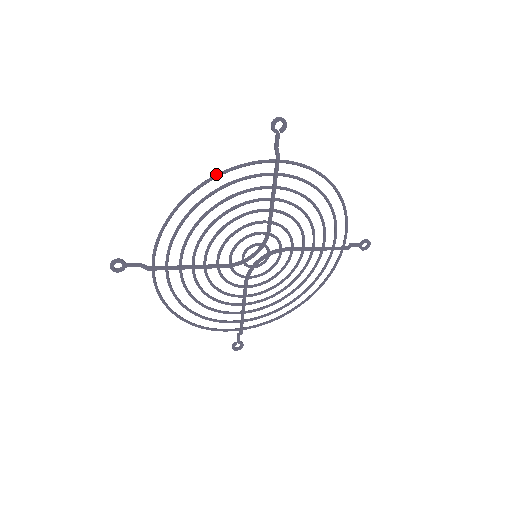
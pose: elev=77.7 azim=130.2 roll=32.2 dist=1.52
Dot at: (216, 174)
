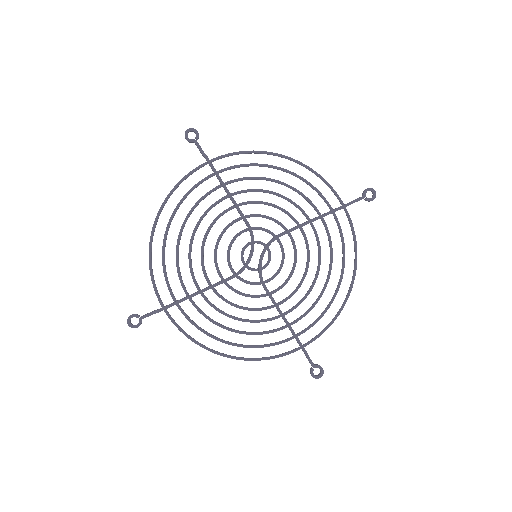
Dot at: (165, 198)
